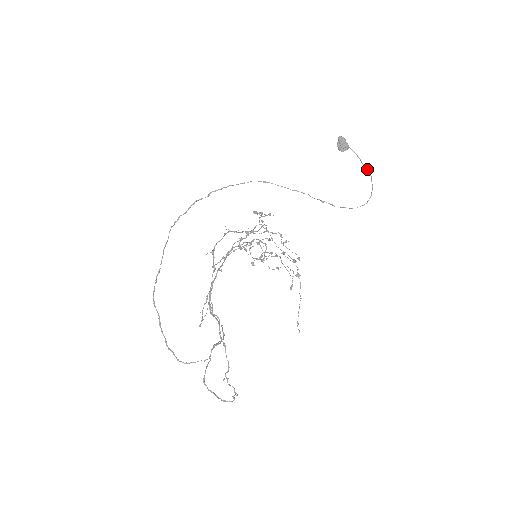
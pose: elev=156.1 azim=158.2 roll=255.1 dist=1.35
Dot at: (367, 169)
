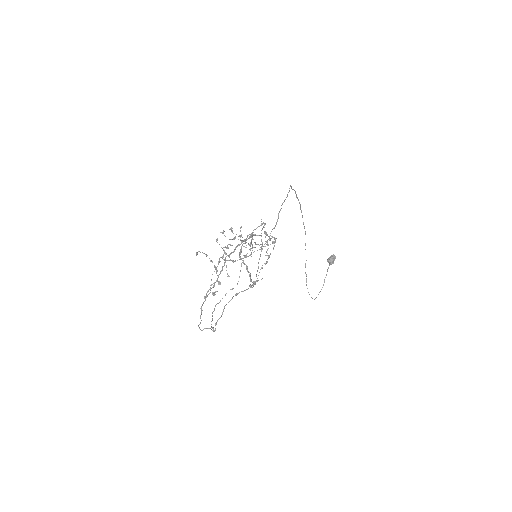
Dot at: occluded
